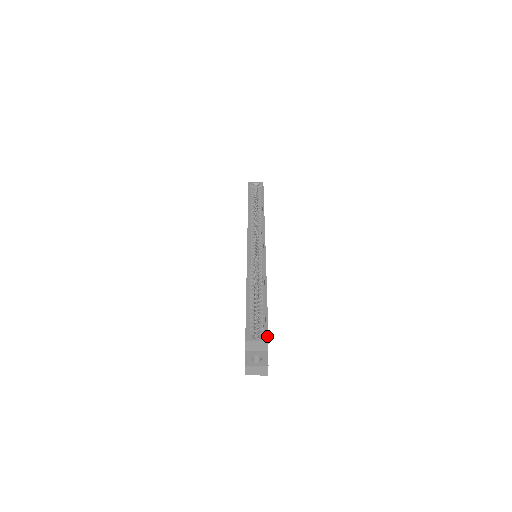
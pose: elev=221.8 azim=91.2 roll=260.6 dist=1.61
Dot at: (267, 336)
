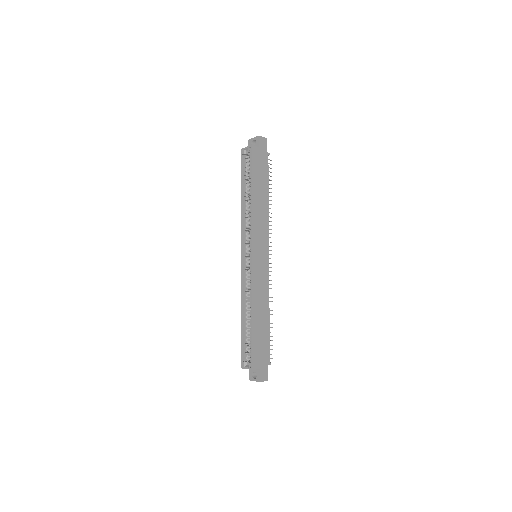
Dot at: (251, 365)
